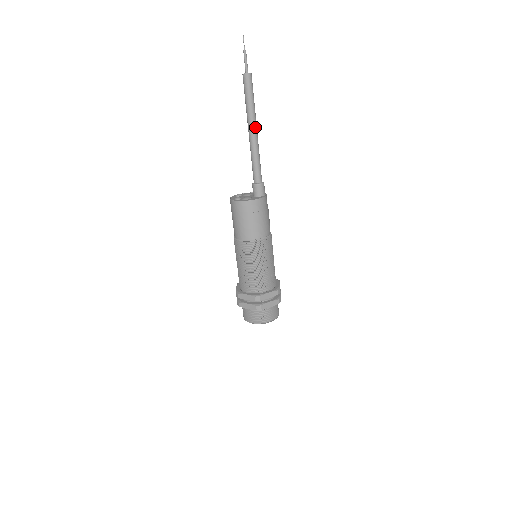
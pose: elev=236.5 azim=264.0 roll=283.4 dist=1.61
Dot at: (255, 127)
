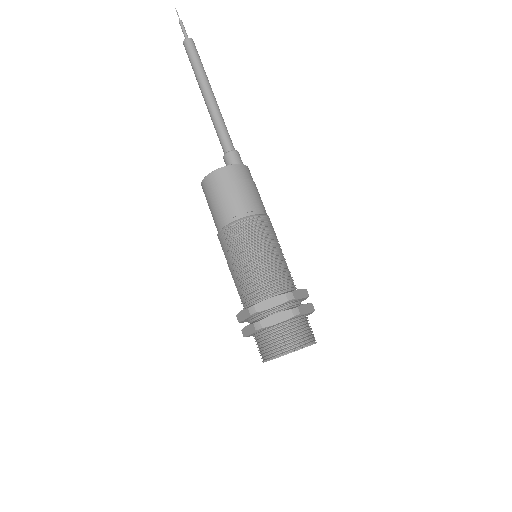
Dot at: (207, 90)
